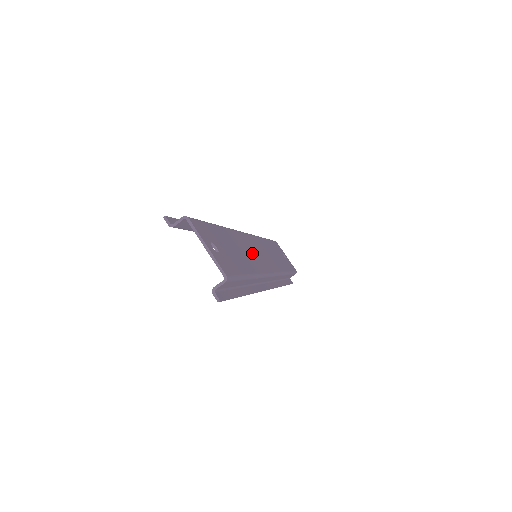
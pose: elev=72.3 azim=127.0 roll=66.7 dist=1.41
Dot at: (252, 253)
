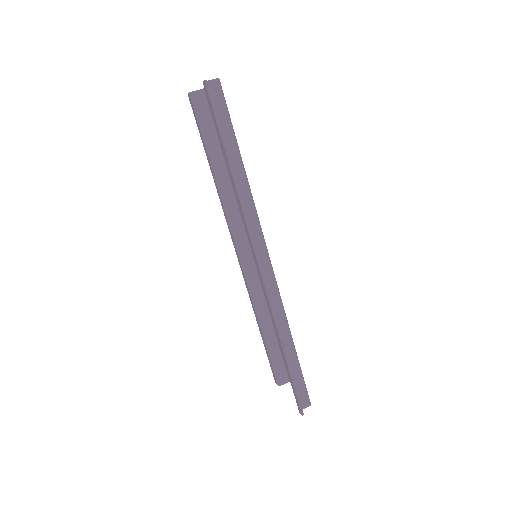
Dot at: occluded
